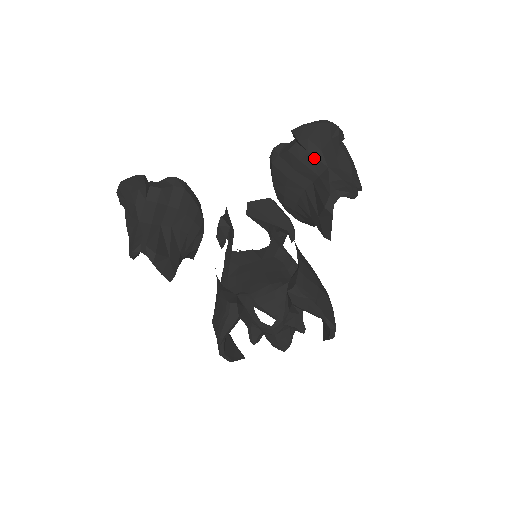
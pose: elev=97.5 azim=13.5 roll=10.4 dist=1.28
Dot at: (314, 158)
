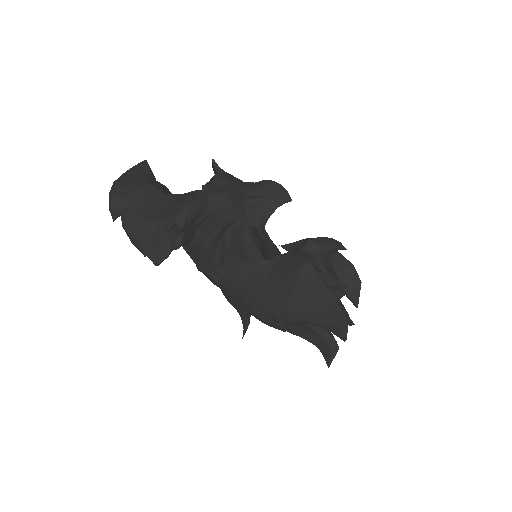
Dot at: (234, 178)
